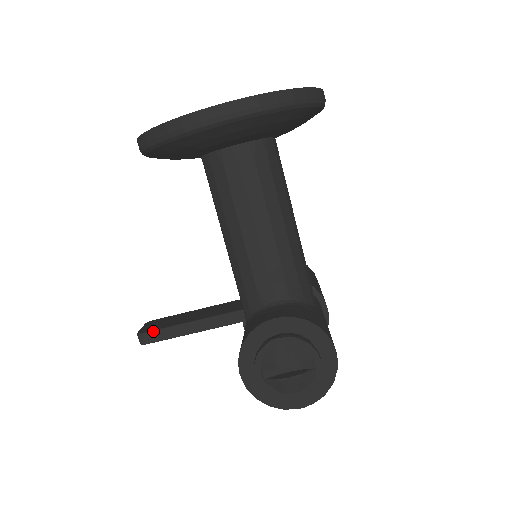
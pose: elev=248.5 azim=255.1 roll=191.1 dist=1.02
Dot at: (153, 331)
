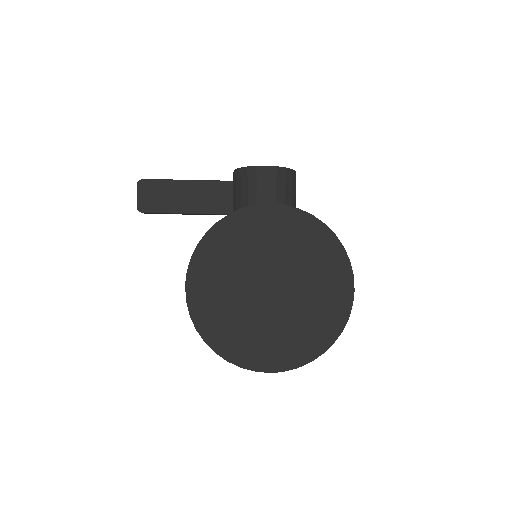
Dot at: (152, 213)
